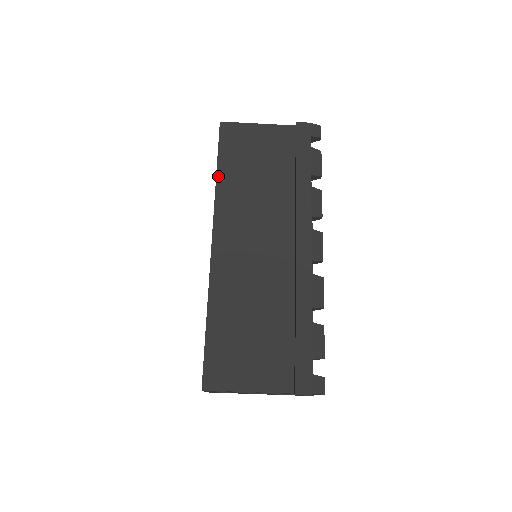
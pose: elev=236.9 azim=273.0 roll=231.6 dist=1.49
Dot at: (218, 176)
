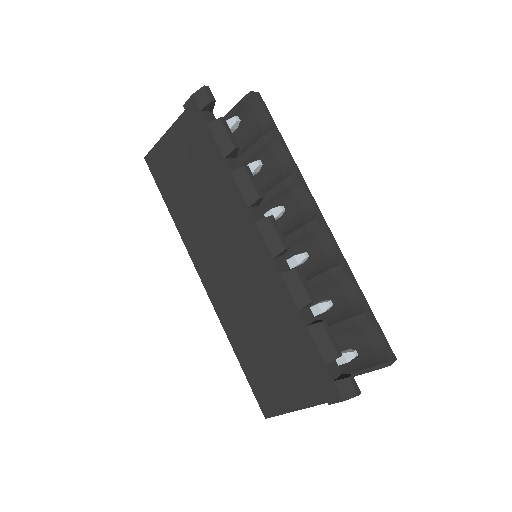
Dot at: (172, 215)
